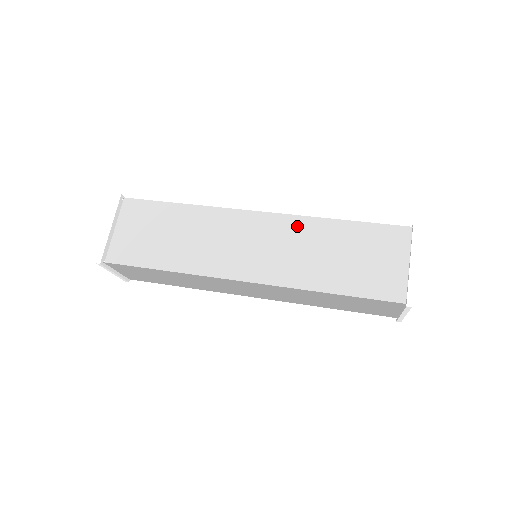
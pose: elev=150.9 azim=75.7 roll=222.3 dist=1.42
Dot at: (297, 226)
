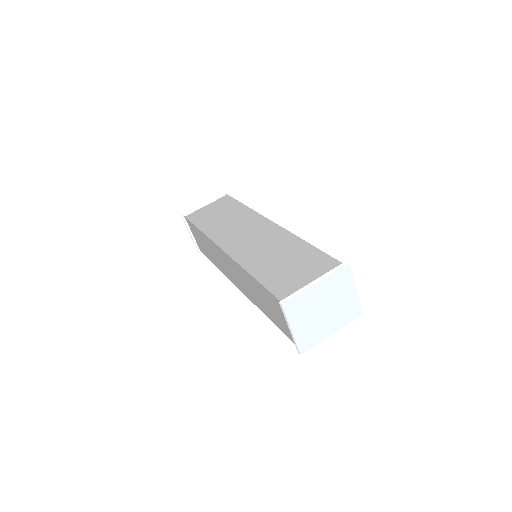
Dot at: (282, 236)
